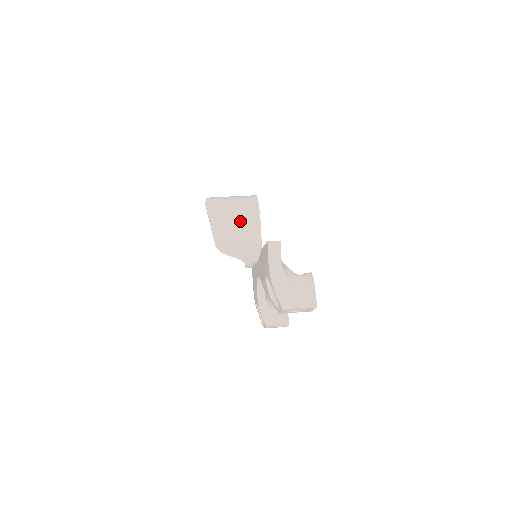
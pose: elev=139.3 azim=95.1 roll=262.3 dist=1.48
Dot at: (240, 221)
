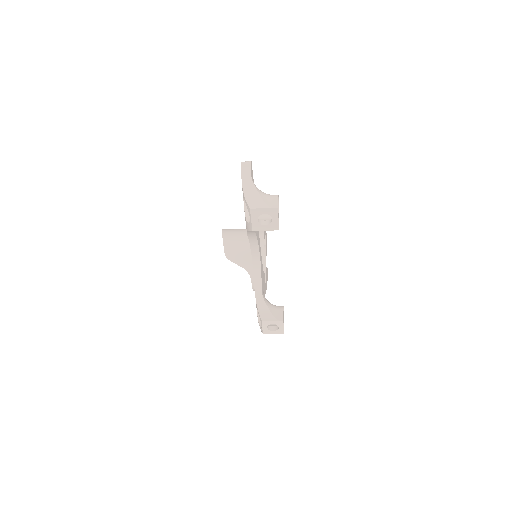
Dot at: (247, 236)
